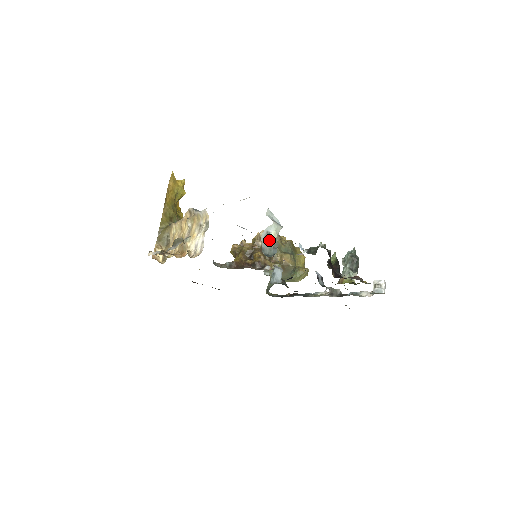
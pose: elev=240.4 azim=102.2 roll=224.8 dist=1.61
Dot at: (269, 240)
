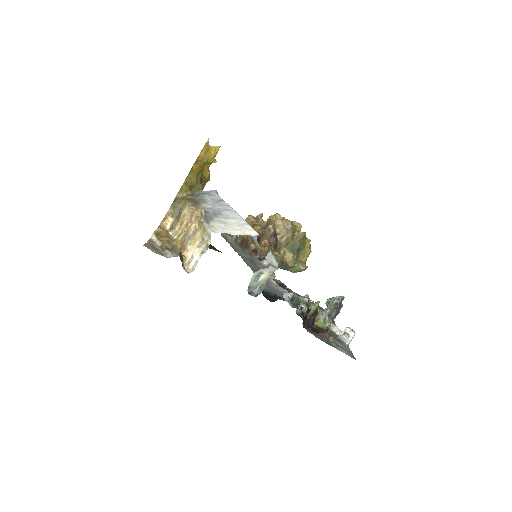
Dot at: (259, 279)
